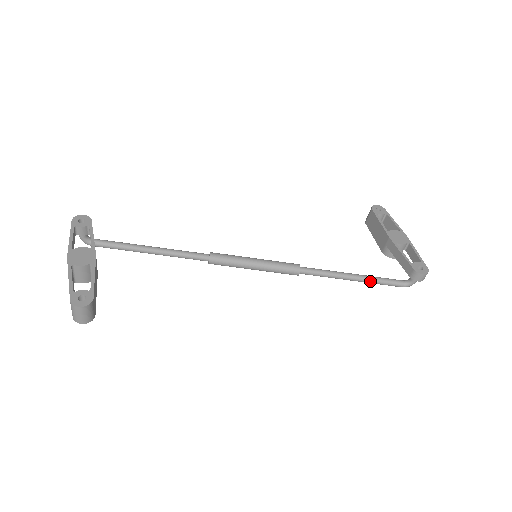
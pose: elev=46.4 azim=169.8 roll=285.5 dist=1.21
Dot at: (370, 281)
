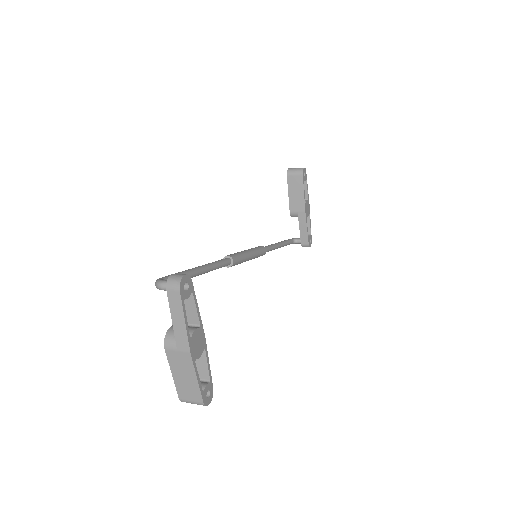
Dot at: occluded
